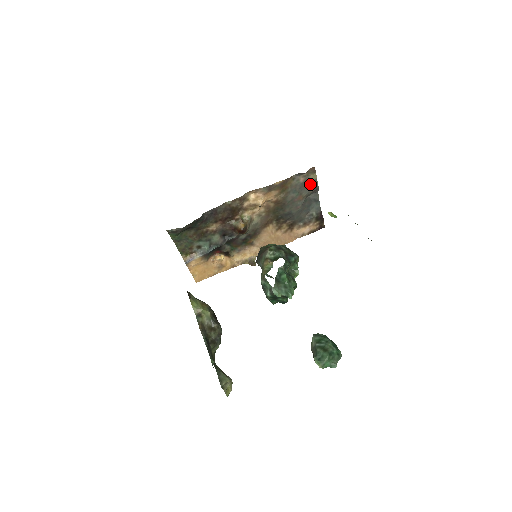
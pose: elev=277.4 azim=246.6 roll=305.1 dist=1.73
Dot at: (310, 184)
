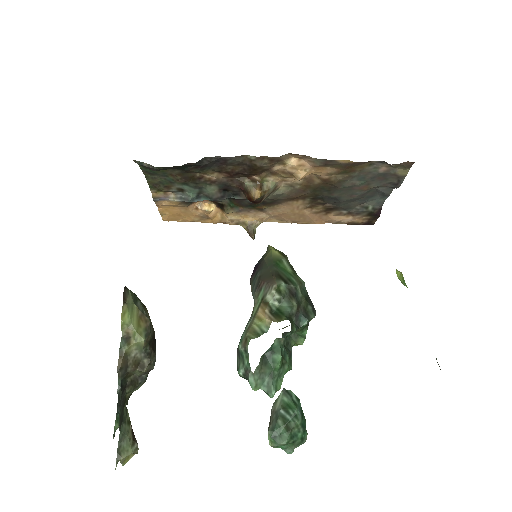
Dot at: (391, 178)
